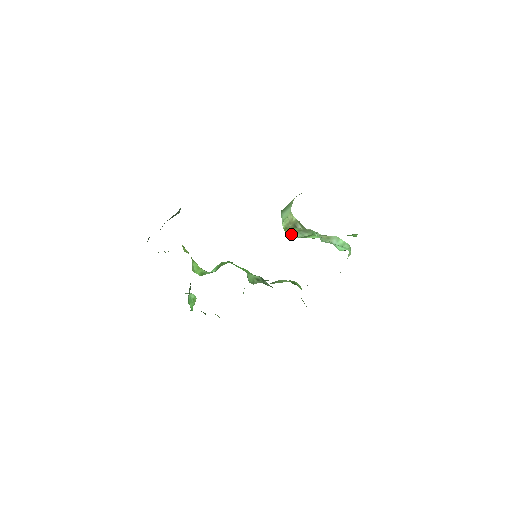
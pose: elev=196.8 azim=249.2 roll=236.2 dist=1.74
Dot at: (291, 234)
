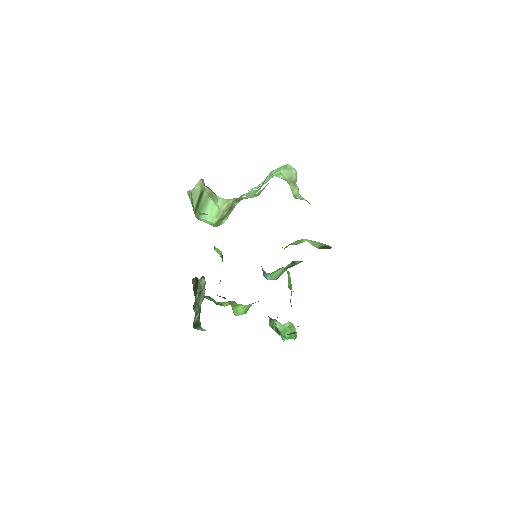
Dot at: (221, 222)
